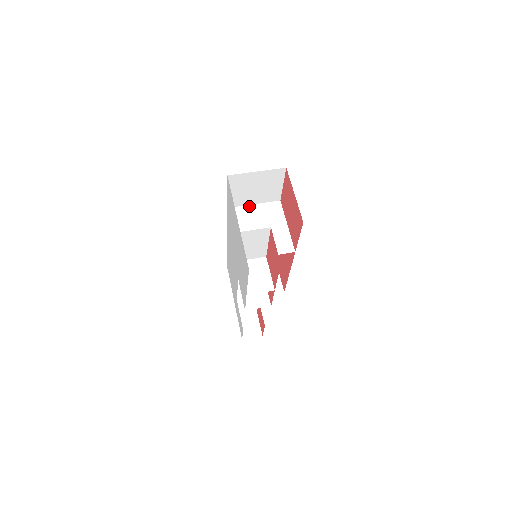
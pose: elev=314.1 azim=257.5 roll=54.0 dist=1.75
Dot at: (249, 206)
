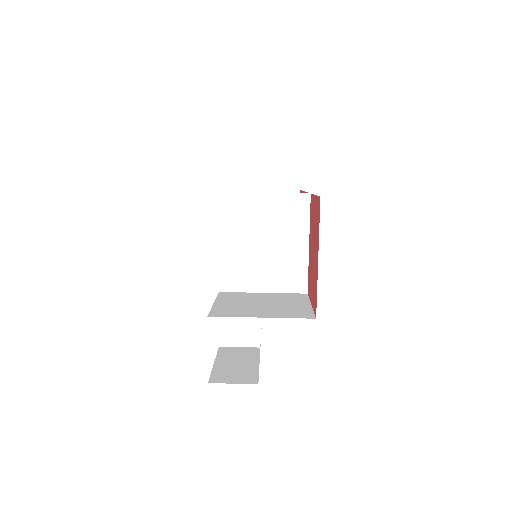
Dot at: (255, 195)
